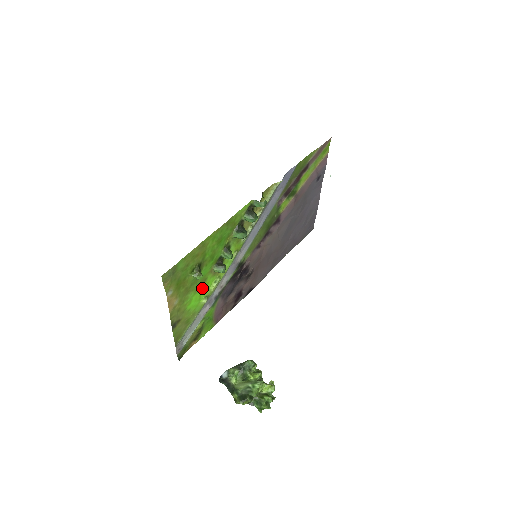
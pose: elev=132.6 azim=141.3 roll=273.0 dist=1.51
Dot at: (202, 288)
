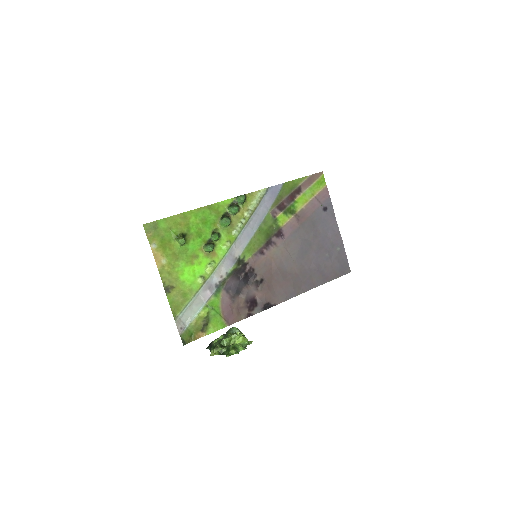
Dot at: (195, 264)
